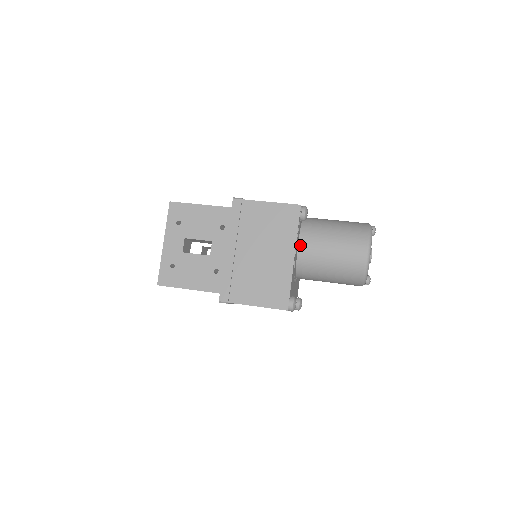
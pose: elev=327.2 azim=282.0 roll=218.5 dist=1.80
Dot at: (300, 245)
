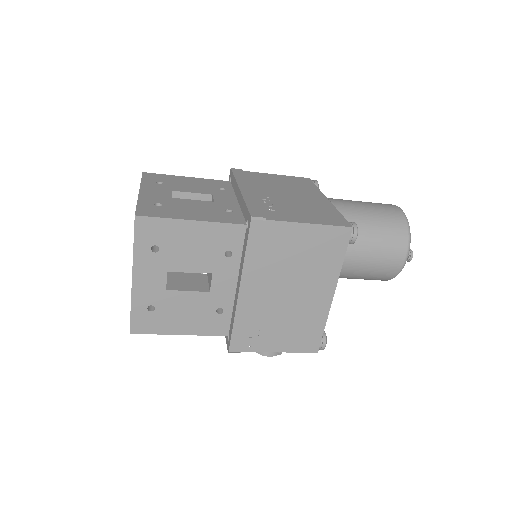
Dot at: occluded
